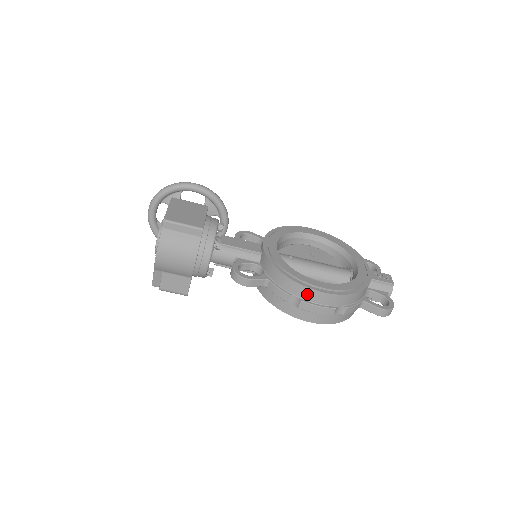
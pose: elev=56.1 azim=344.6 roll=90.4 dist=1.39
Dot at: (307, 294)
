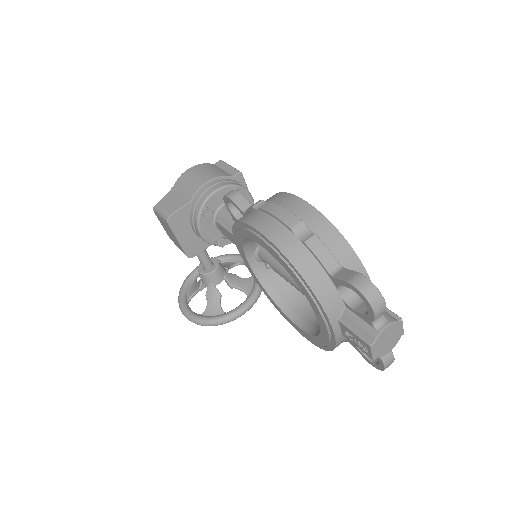
Dot at: (282, 199)
